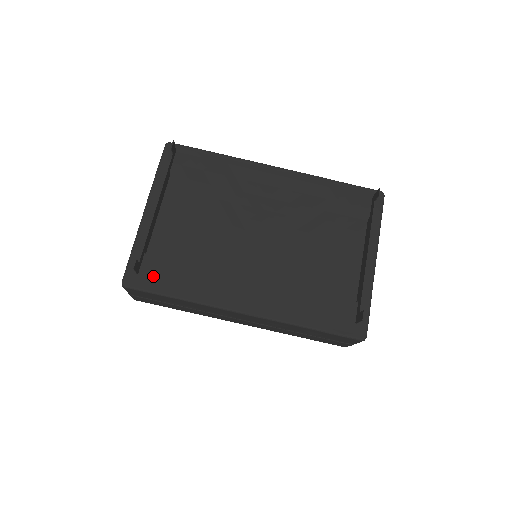
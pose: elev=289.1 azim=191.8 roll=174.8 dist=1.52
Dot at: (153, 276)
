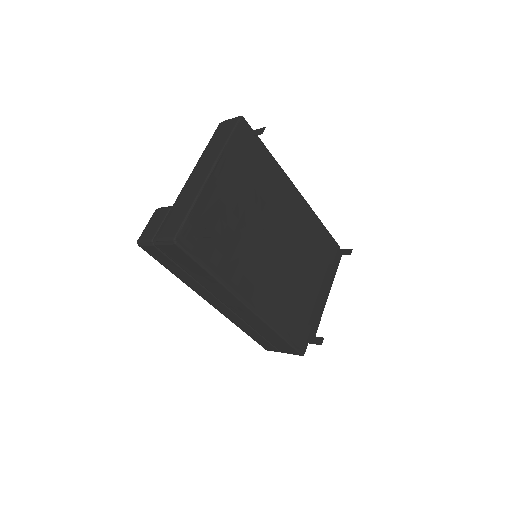
Dot at: (200, 244)
